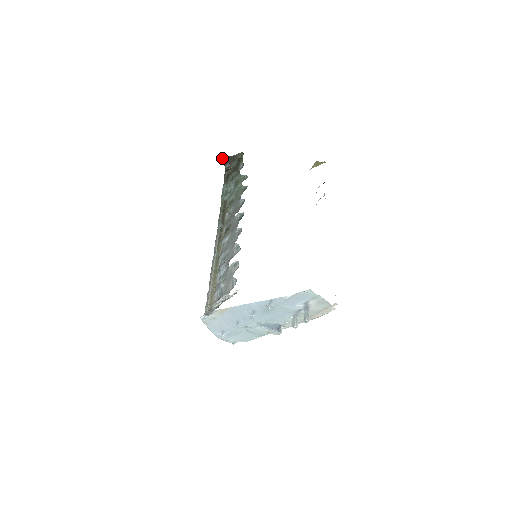
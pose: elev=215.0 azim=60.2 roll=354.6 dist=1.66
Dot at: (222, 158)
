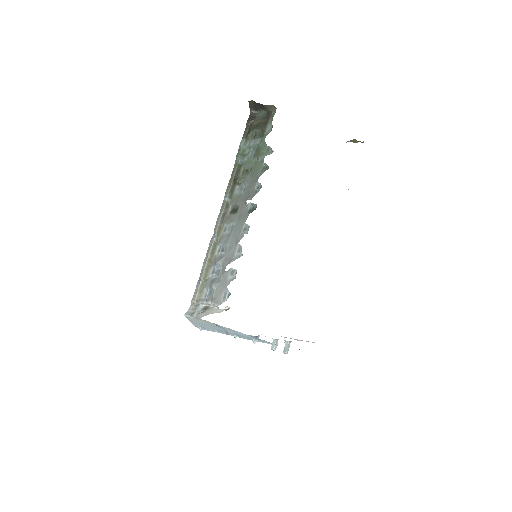
Dot at: occluded
